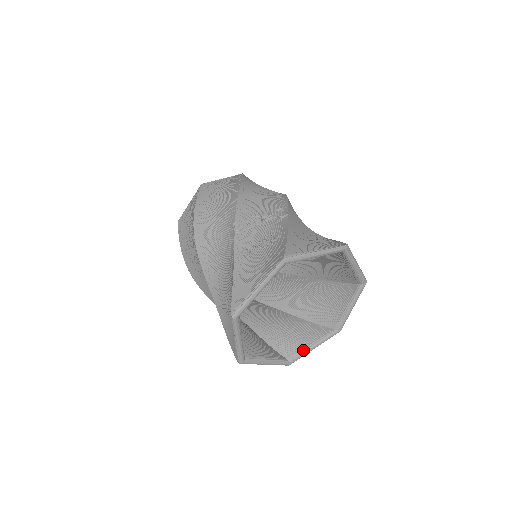
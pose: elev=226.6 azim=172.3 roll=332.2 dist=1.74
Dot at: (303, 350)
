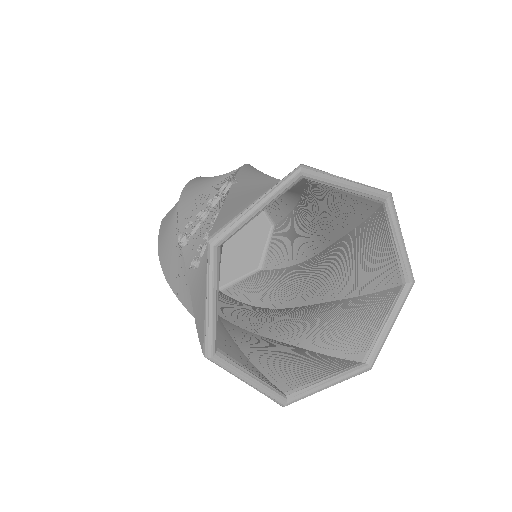
Dot at: (376, 338)
